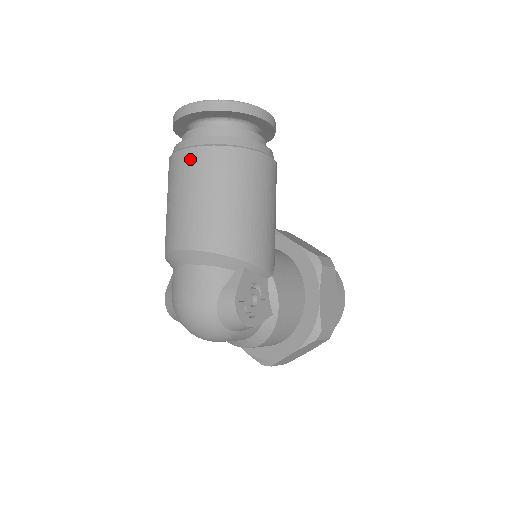
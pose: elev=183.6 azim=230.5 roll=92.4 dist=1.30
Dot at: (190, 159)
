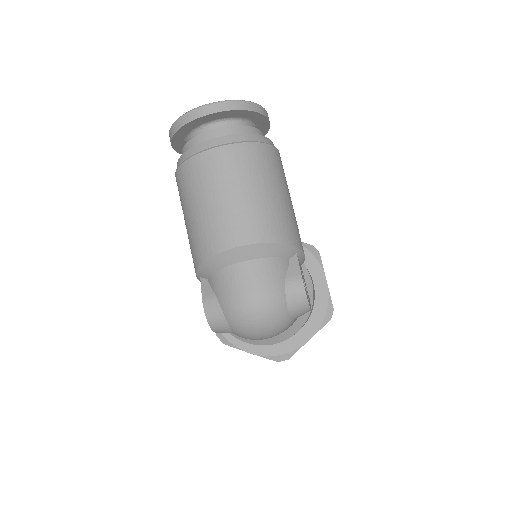
Dot at: (228, 156)
